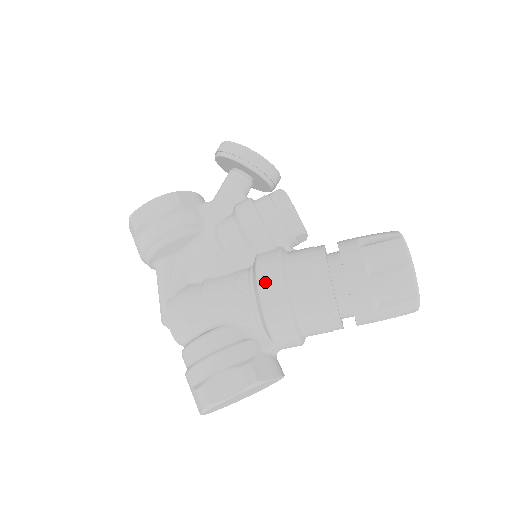
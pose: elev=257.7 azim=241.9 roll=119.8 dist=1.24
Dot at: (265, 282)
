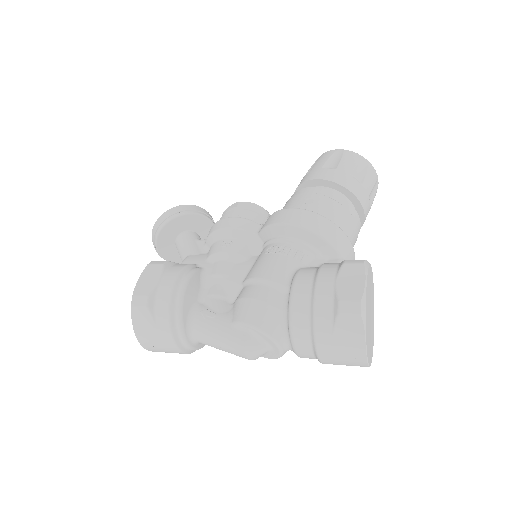
Dot at: (286, 219)
